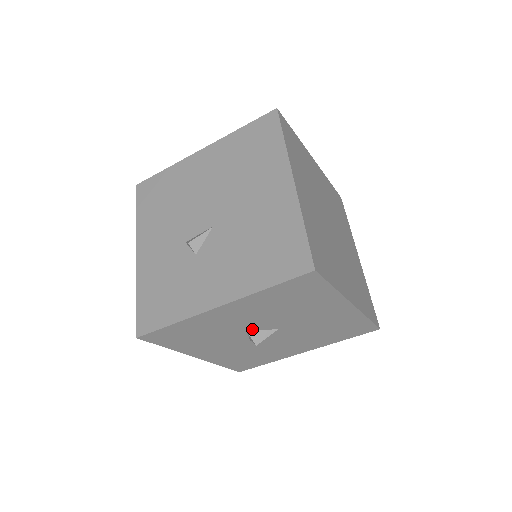
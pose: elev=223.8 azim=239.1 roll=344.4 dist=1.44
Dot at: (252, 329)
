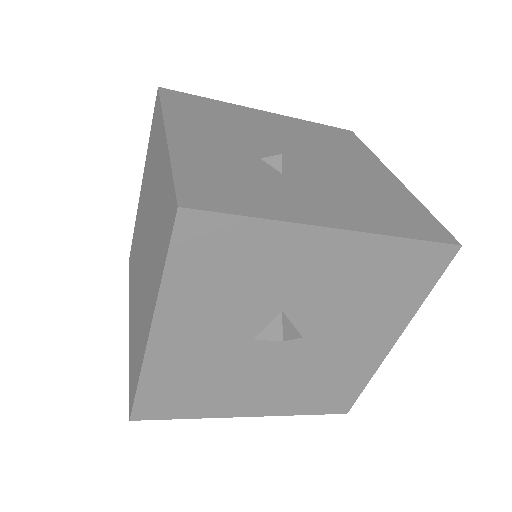
Dot at: (288, 314)
